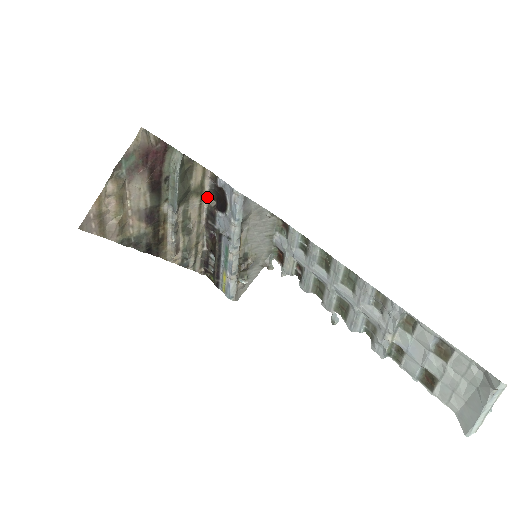
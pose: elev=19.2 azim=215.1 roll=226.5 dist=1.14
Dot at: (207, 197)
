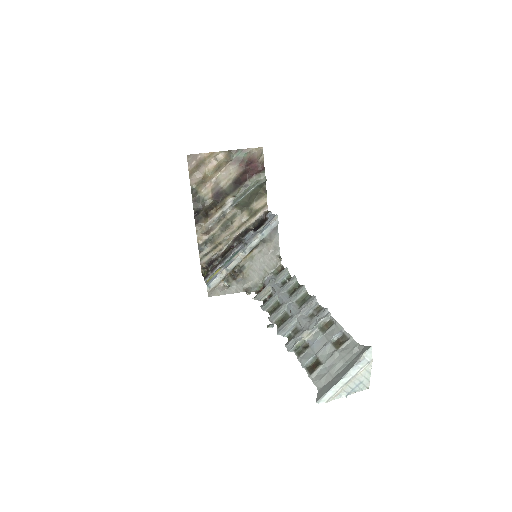
Dot at: (252, 223)
